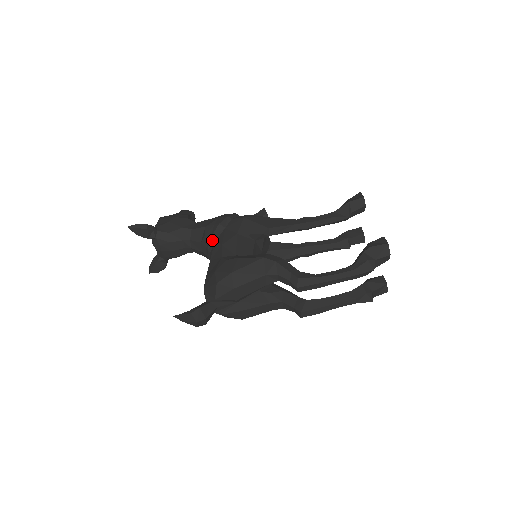
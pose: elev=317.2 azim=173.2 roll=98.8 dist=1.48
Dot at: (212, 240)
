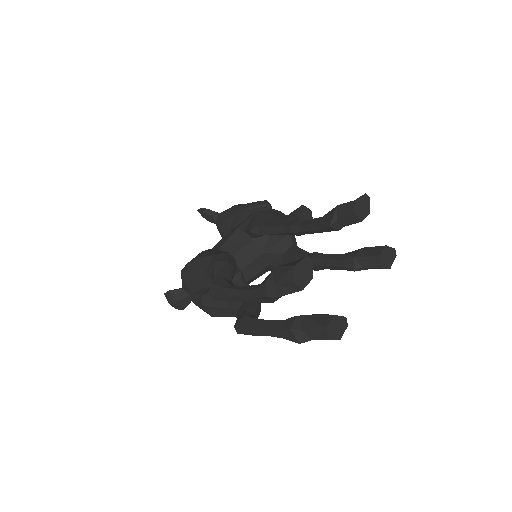
Dot at: occluded
